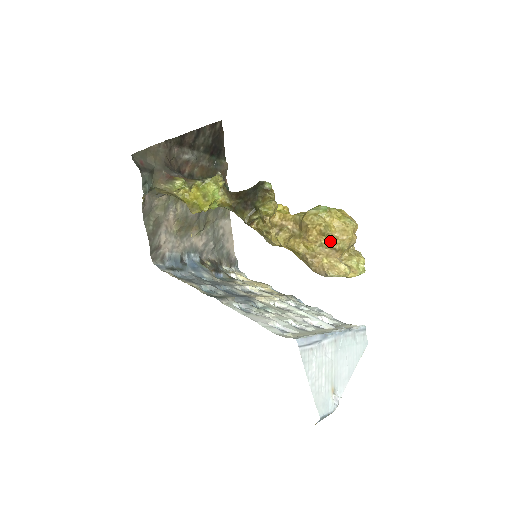
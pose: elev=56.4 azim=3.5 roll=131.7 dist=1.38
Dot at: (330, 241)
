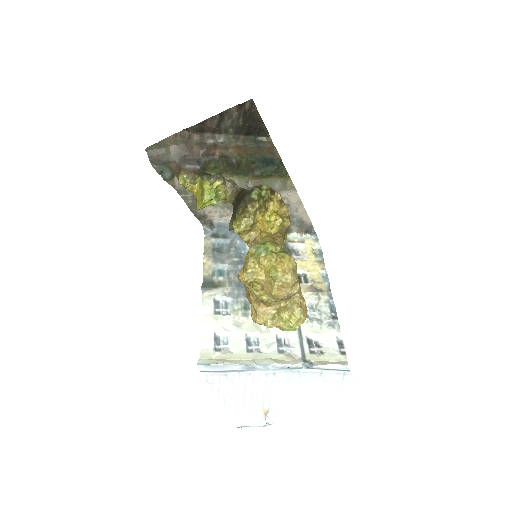
Dot at: (255, 289)
